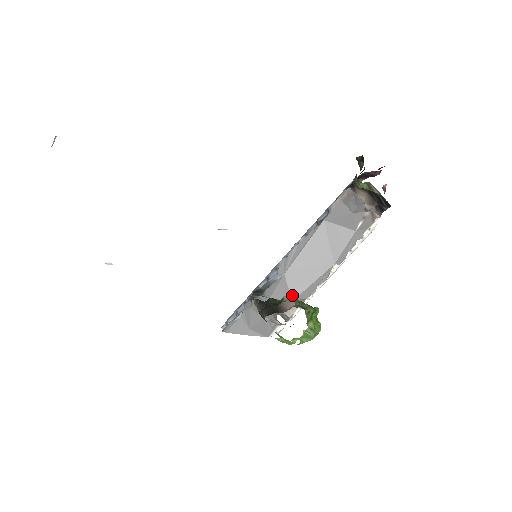
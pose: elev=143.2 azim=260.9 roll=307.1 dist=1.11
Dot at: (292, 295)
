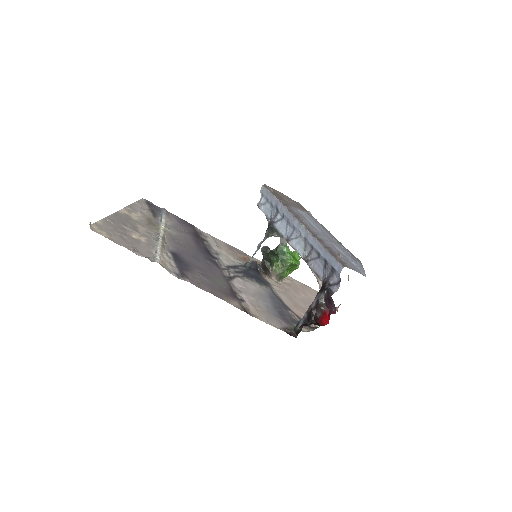
Dot at: occluded
